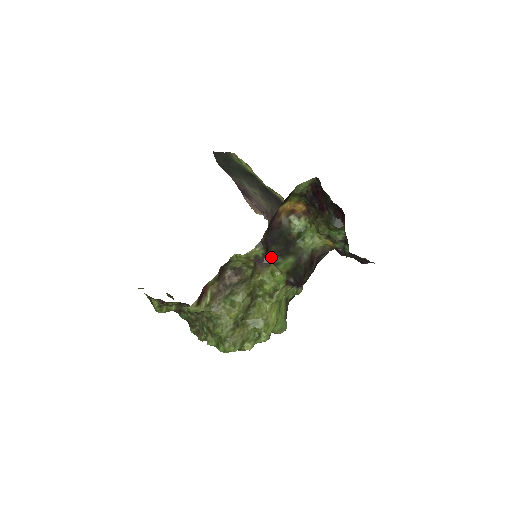
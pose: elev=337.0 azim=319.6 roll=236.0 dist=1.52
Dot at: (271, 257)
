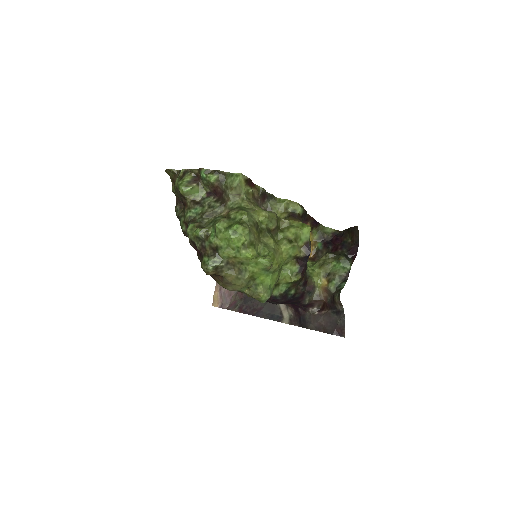
Dot at: occluded
